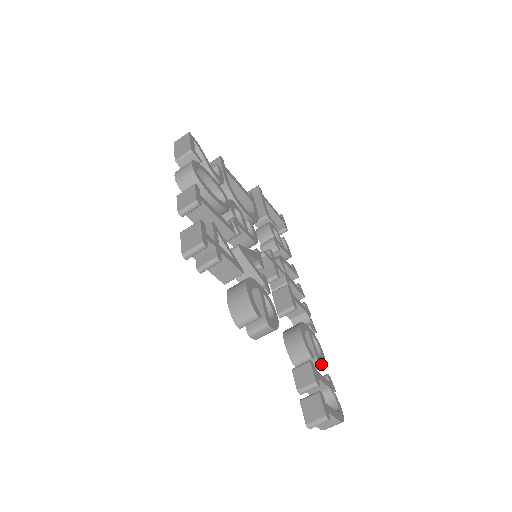
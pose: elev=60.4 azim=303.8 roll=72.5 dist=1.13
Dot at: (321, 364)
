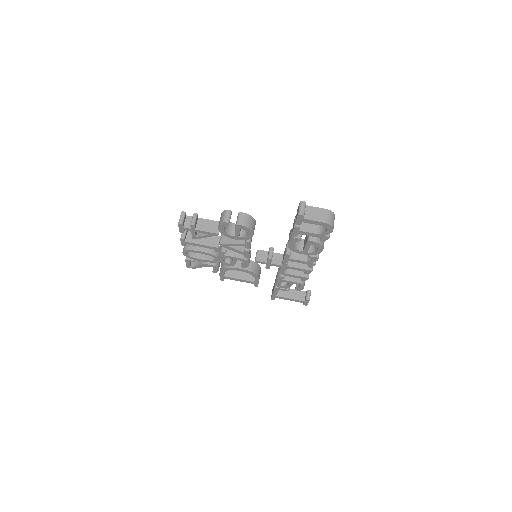
Dot at: occluded
